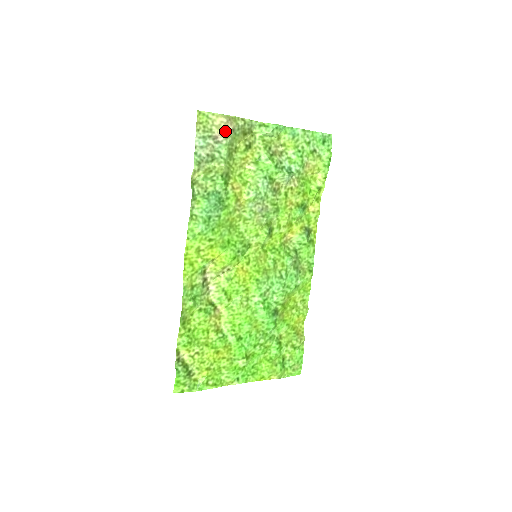
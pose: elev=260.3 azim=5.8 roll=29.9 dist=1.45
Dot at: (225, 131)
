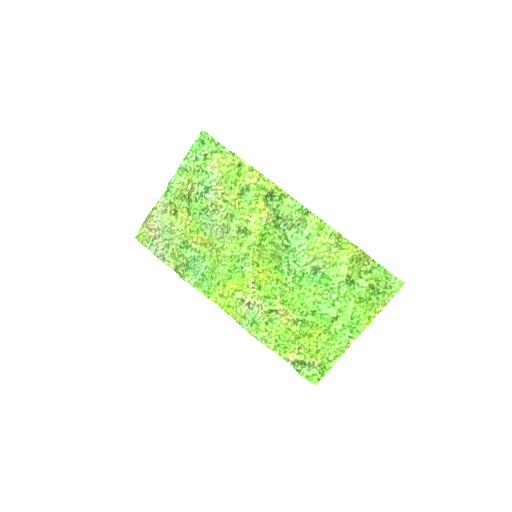
Dot at: (153, 228)
